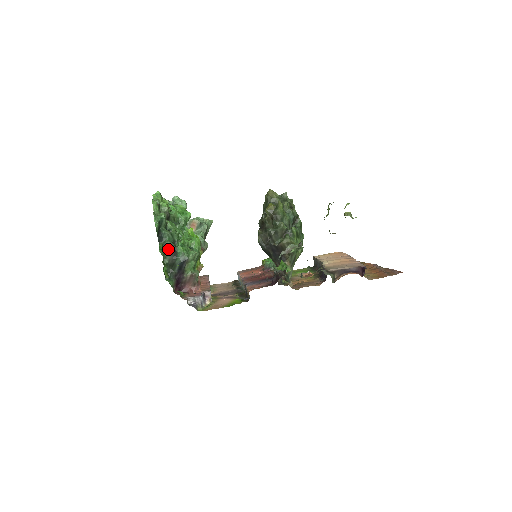
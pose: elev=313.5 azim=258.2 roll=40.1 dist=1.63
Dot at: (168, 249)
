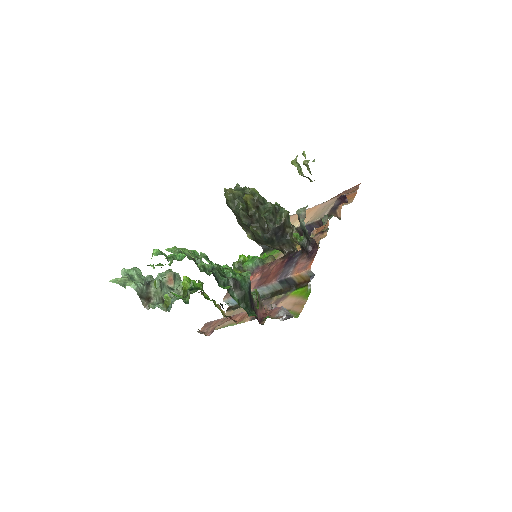
Dot at: occluded
